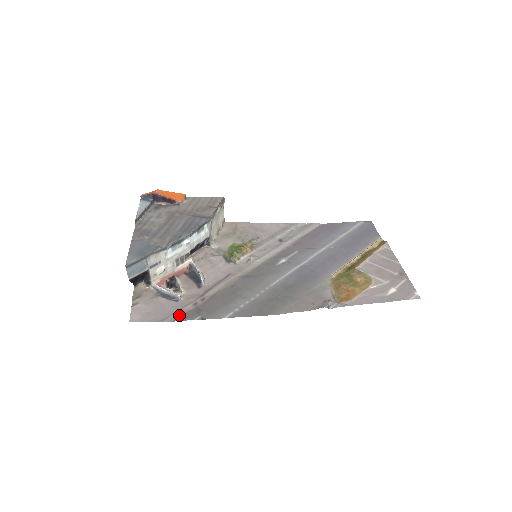
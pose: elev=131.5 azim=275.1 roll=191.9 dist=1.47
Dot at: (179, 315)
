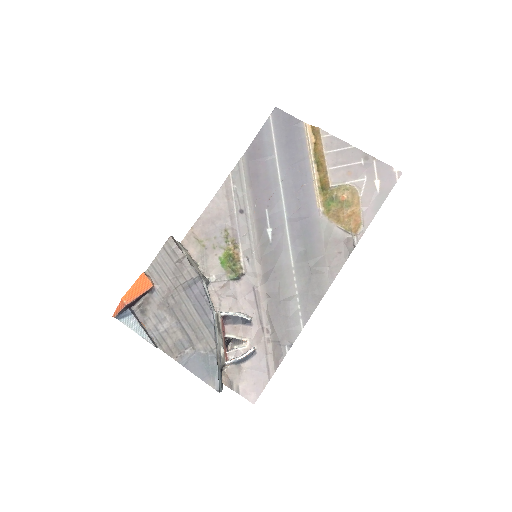
Dot at: (272, 361)
